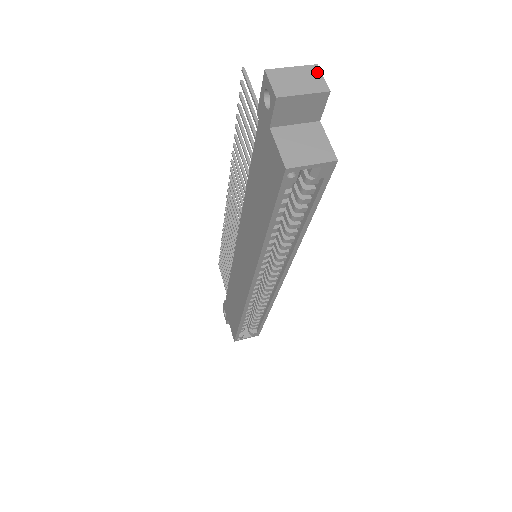
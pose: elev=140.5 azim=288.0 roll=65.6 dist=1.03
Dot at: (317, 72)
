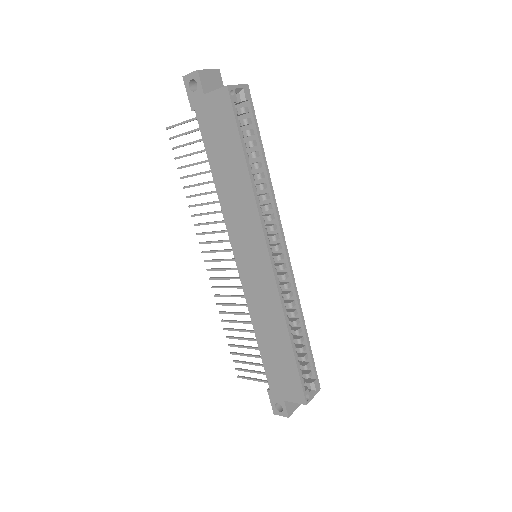
Dot at: occluded
